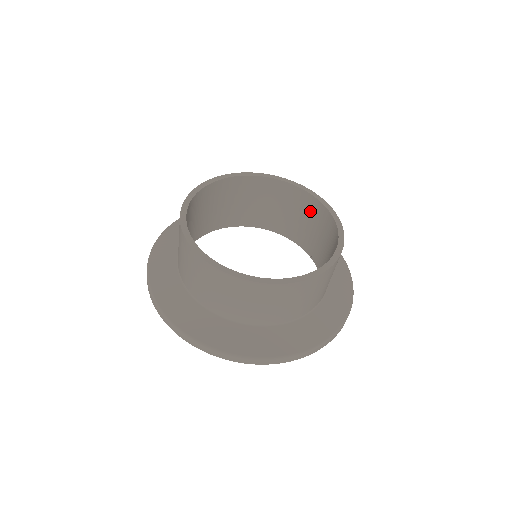
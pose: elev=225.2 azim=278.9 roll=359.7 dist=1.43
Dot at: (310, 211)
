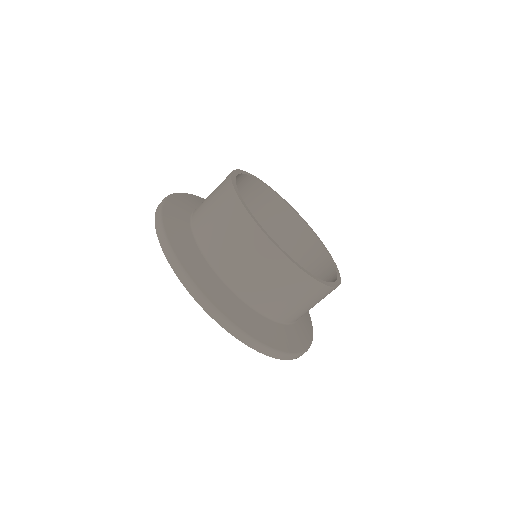
Dot at: (296, 237)
